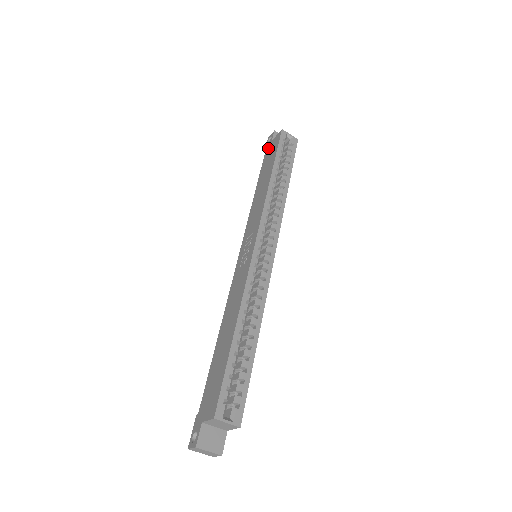
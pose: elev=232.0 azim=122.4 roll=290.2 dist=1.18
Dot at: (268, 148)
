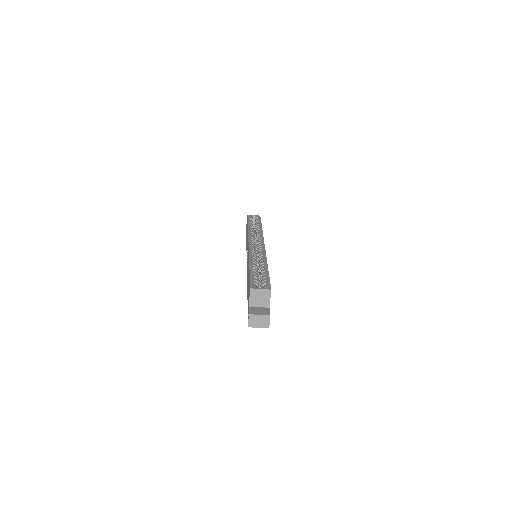
Dot at: (246, 230)
